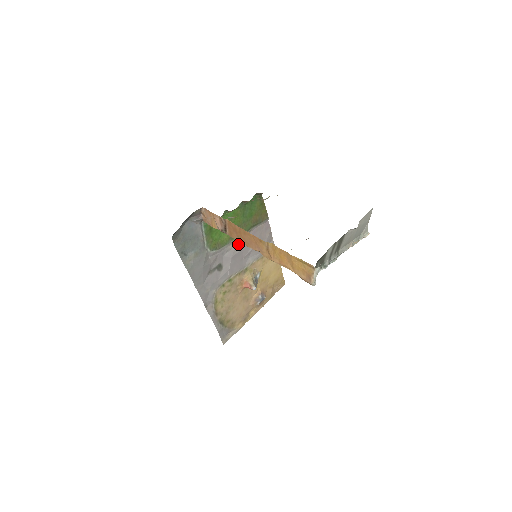
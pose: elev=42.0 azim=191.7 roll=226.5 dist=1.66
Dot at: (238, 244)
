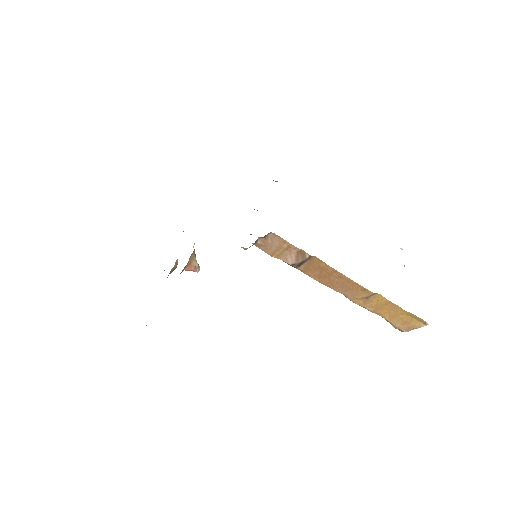
Dot at: occluded
